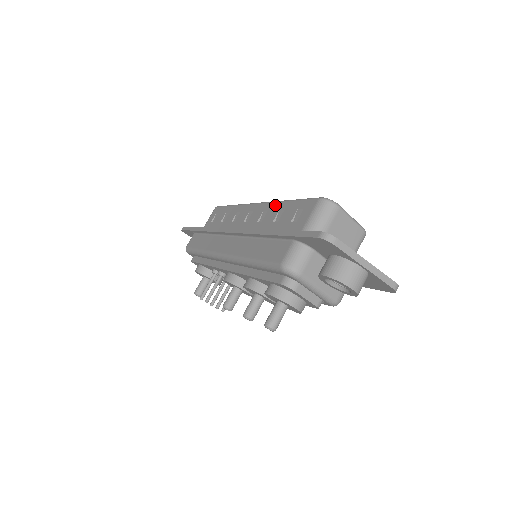
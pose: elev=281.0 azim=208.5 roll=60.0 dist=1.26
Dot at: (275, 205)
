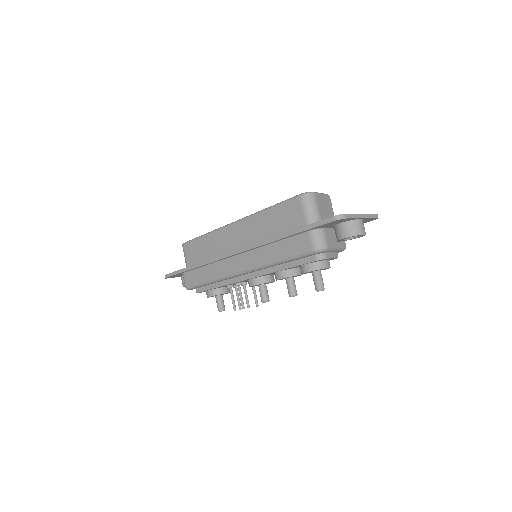
Dot at: (258, 216)
